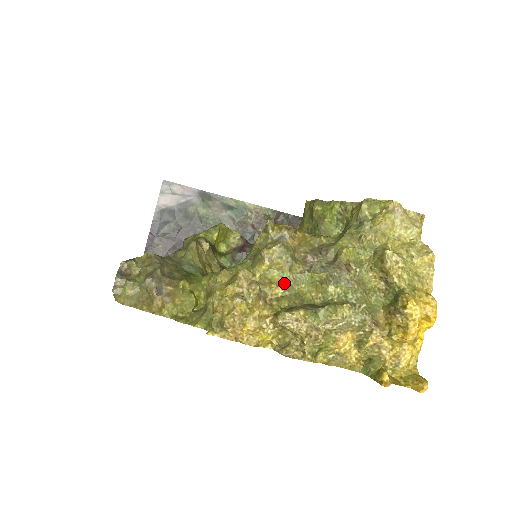
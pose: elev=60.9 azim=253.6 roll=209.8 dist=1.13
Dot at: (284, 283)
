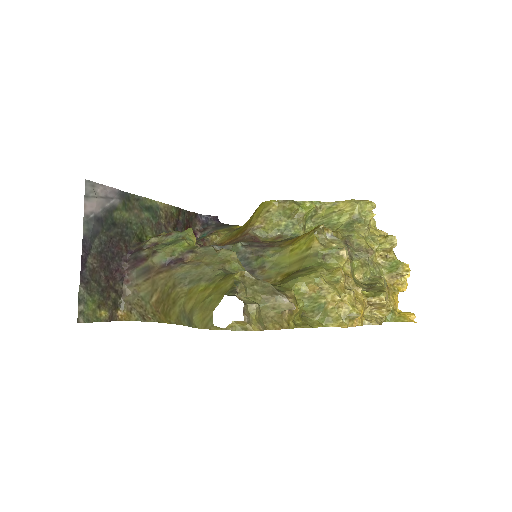
Dot at: (351, 272)
